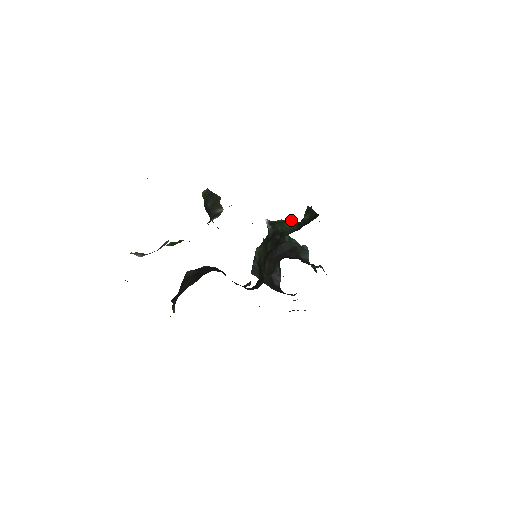
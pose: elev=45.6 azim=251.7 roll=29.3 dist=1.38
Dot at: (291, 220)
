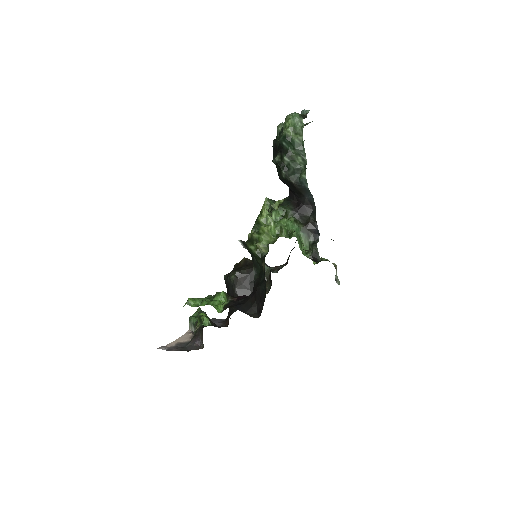
Dot at: (257, 245)
